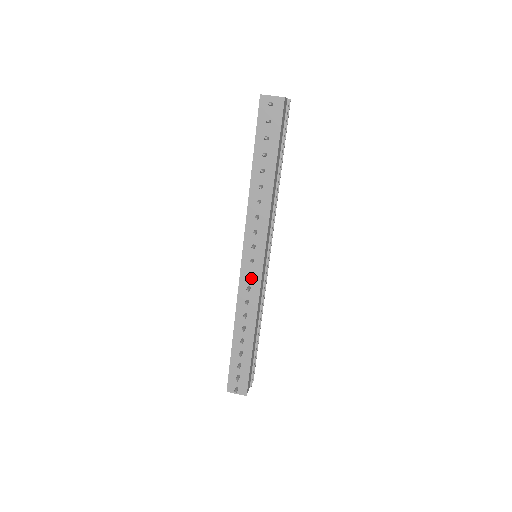
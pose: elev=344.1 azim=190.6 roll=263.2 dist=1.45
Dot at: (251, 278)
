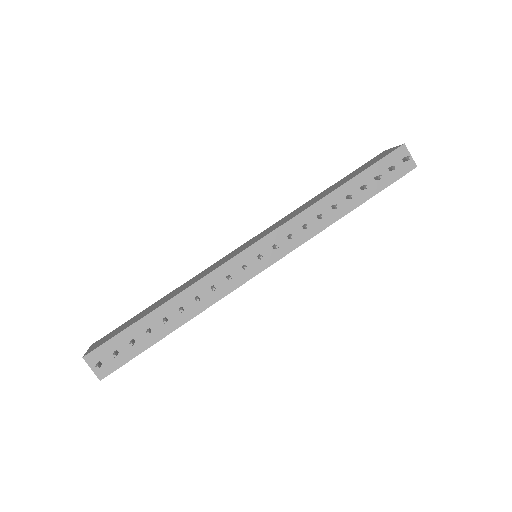
Dot at: (240, 270)
